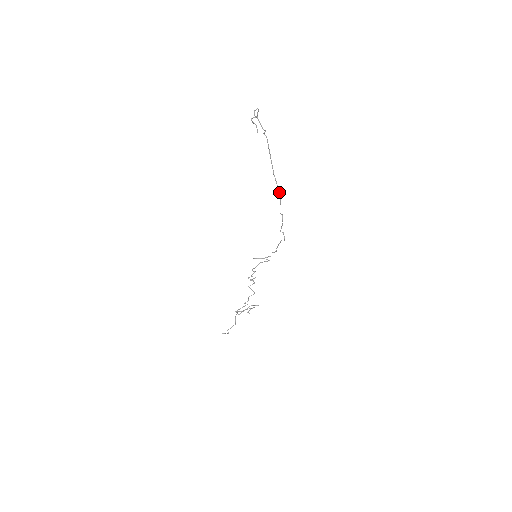
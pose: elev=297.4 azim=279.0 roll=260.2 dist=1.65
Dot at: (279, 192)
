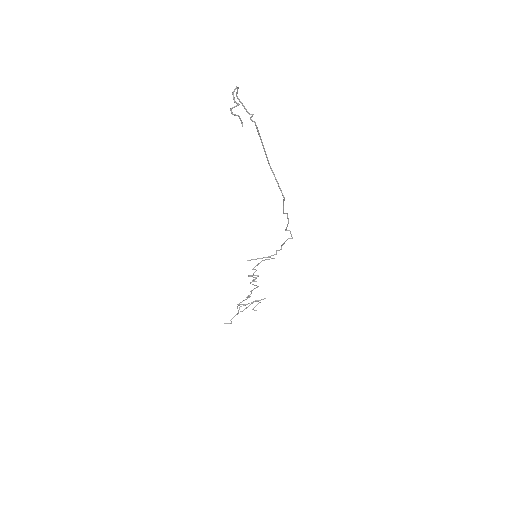
Dot at: (281, 191)
